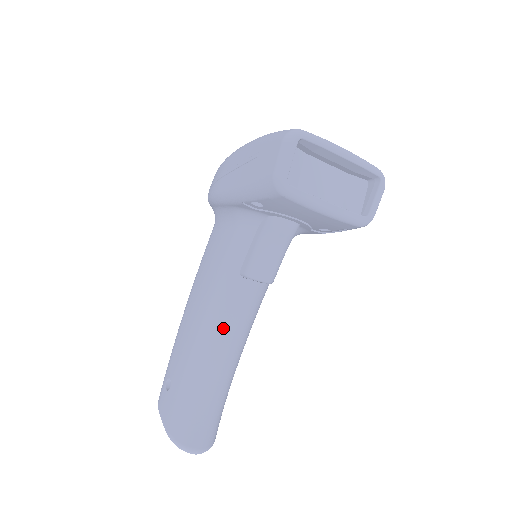
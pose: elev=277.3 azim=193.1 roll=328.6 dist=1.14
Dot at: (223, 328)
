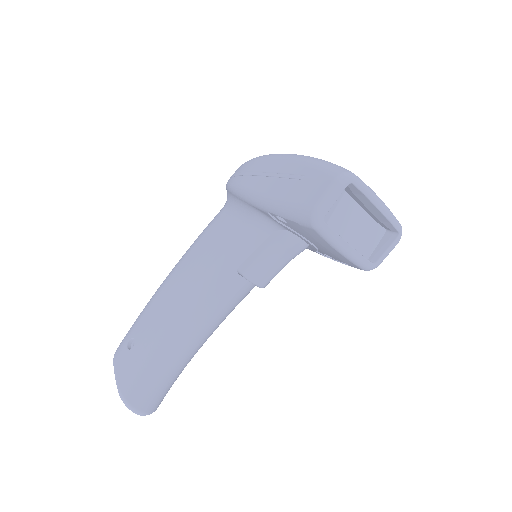
Dot at: (204, 313)
